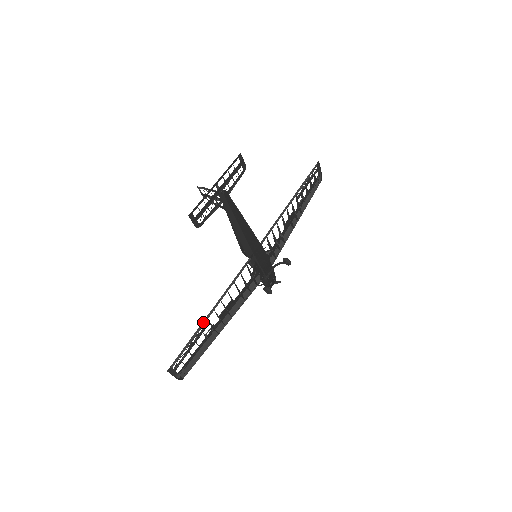
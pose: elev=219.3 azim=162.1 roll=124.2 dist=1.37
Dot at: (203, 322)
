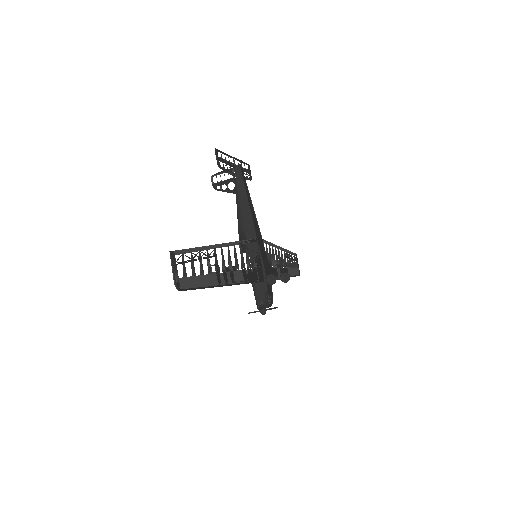
Dot at: (211, 246)
